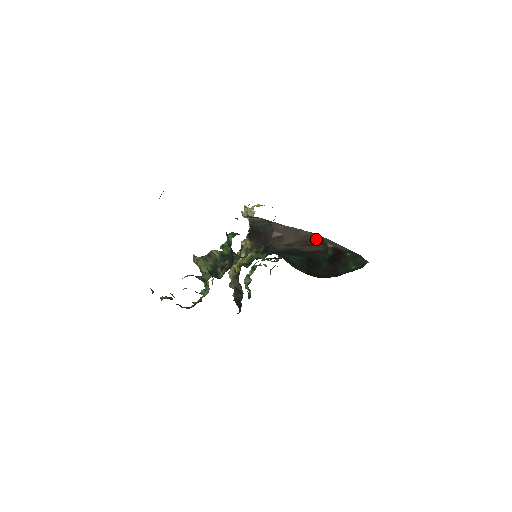
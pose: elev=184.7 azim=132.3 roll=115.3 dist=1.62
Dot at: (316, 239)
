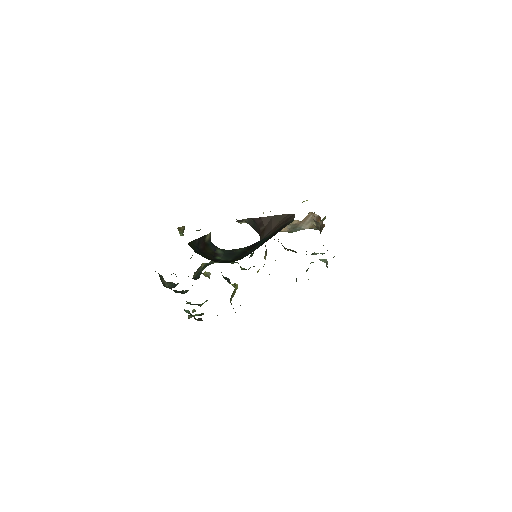
Dot at: (287, 219)
